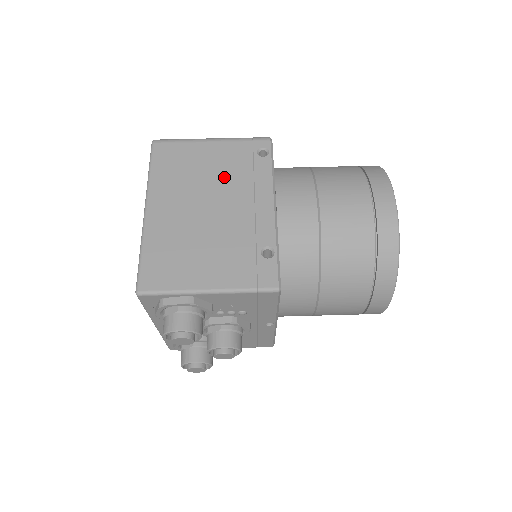
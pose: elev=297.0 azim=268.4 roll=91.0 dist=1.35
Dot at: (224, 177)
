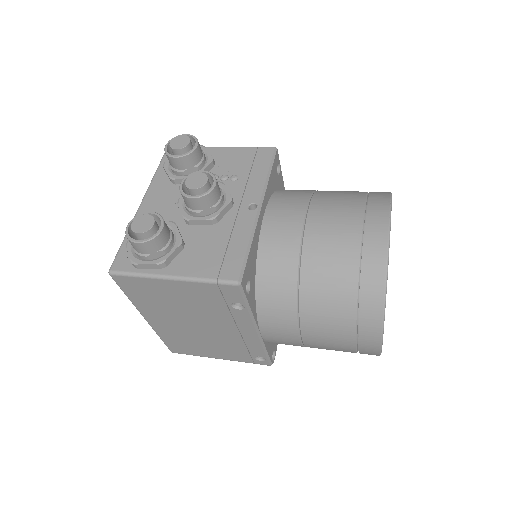
Dot at: occluded
